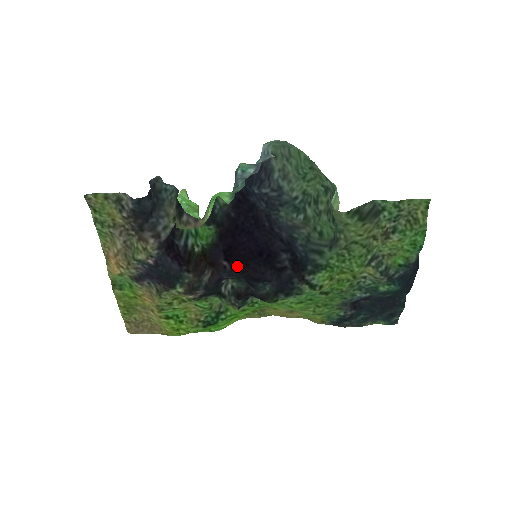
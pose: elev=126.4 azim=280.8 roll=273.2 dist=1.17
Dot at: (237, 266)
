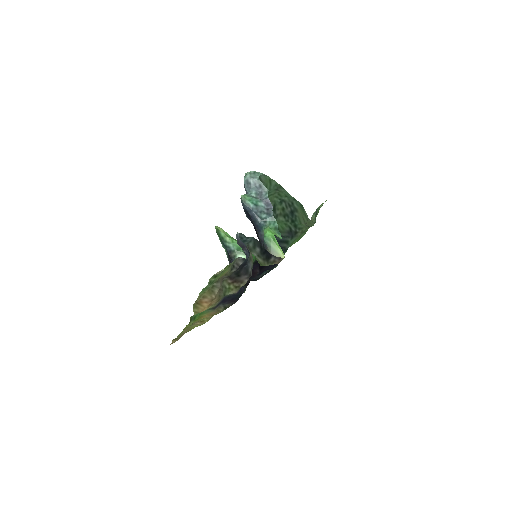
Dot at: occluded
